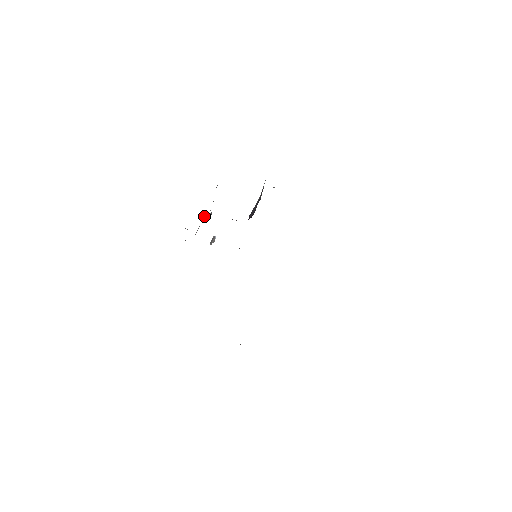
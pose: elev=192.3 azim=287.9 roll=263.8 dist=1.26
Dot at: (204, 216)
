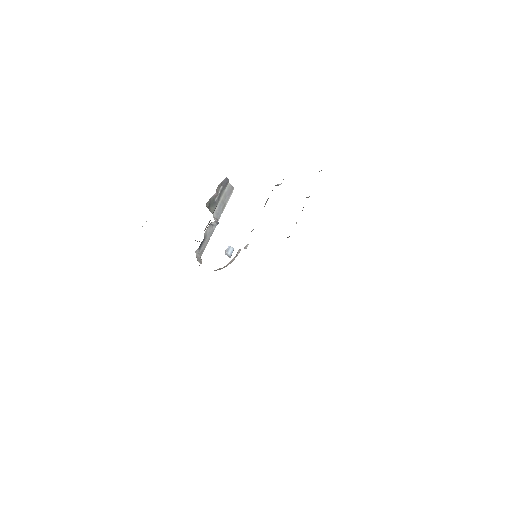
Dot at: (214, 227)
